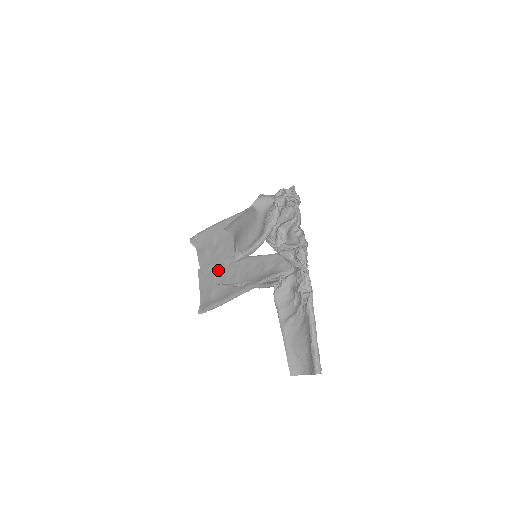
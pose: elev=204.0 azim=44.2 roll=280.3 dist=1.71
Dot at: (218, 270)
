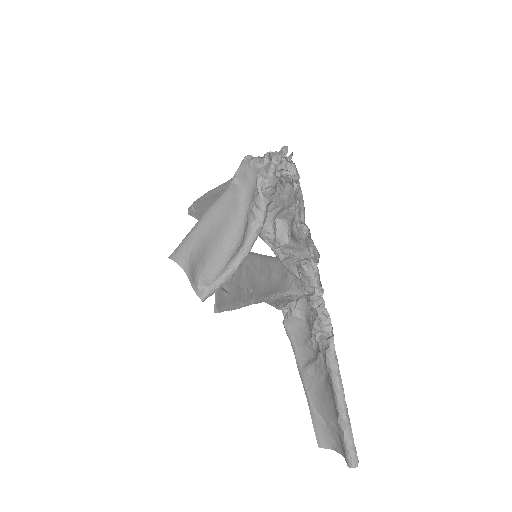
Dot at: occluded
